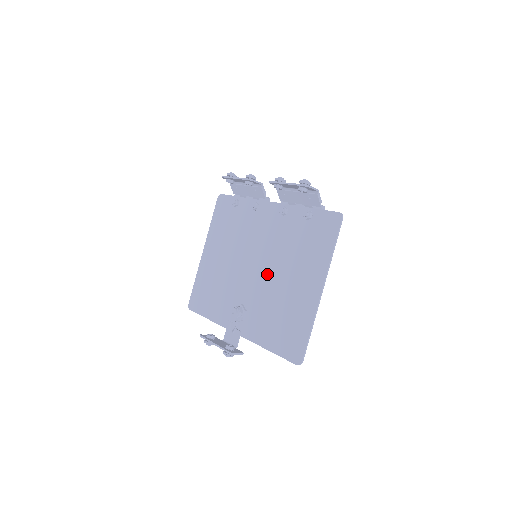
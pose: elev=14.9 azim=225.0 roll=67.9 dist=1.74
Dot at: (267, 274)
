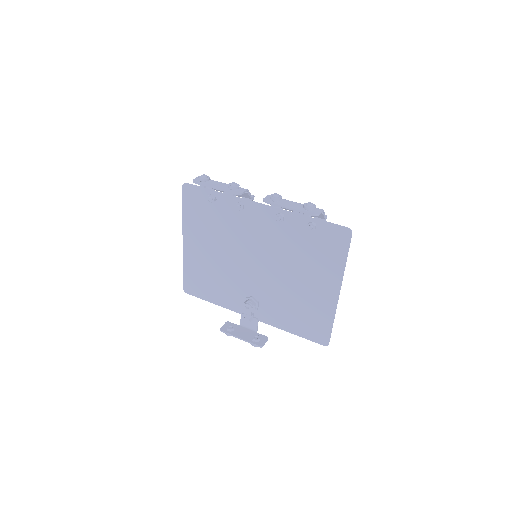
Dot at: (274, 273)
